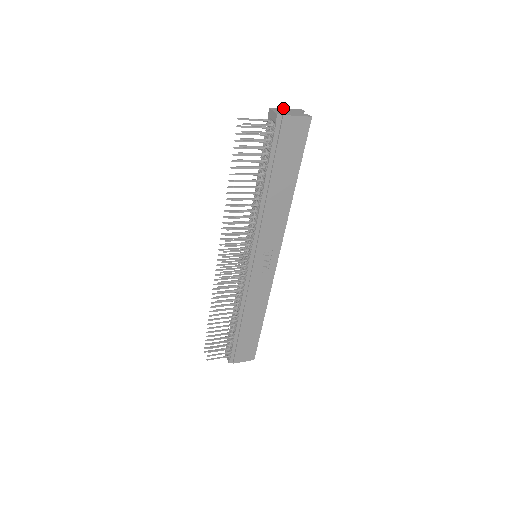
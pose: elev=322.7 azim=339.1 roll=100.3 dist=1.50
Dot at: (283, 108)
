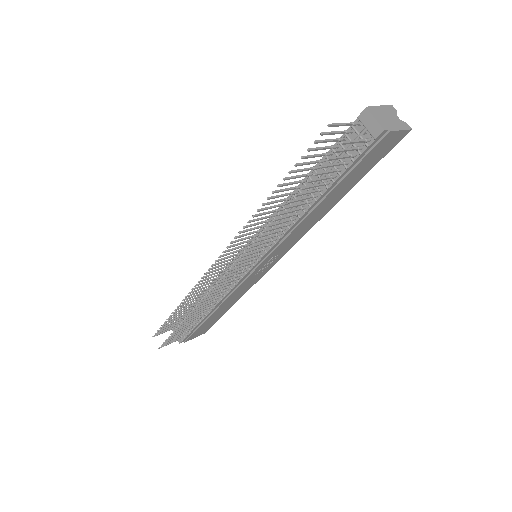
Dot at: (378, 106)
